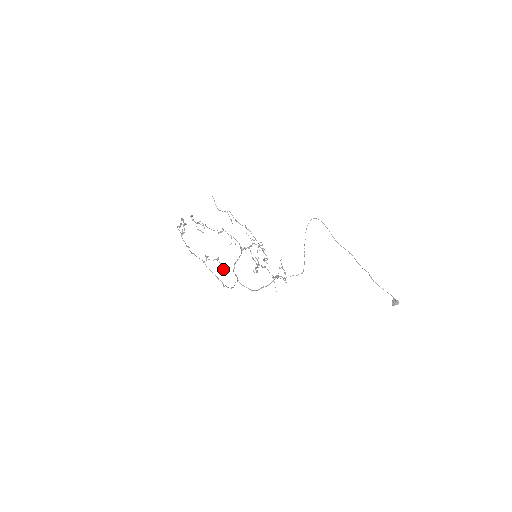
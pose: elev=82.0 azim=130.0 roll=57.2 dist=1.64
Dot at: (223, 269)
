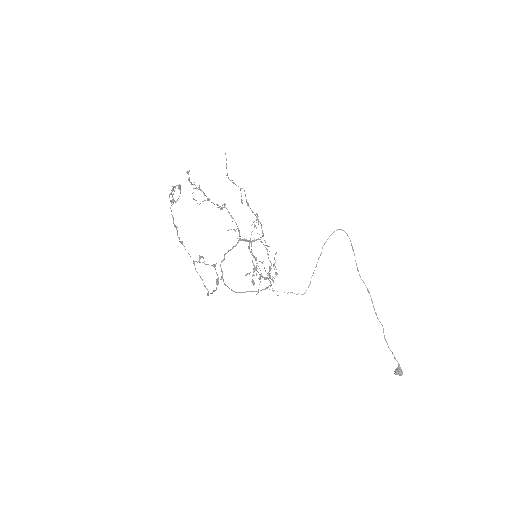
Dot at: (218, 281)
